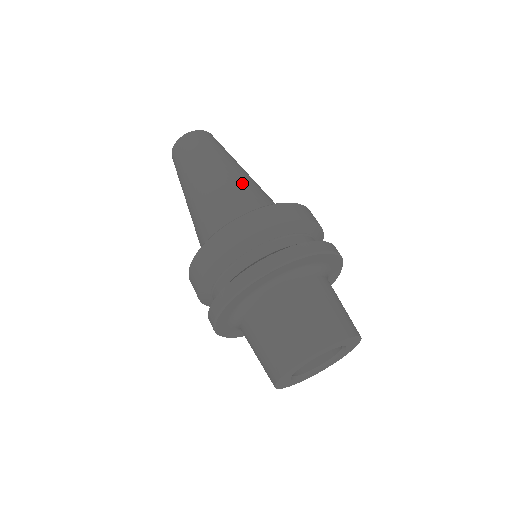
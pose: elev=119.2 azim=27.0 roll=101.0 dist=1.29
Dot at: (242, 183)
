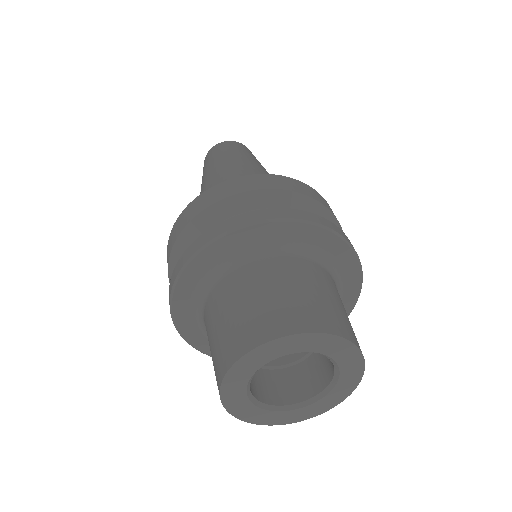
Dot at: occluded
